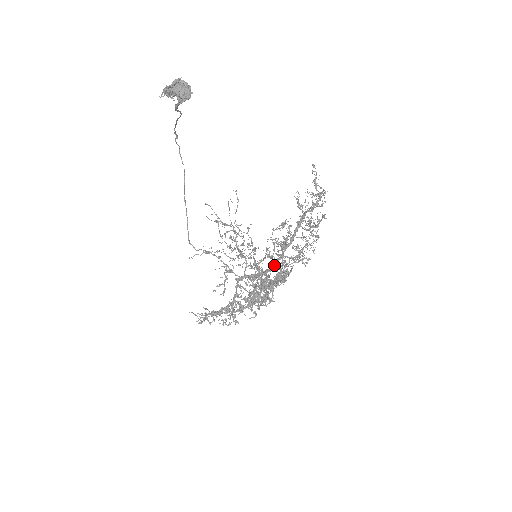
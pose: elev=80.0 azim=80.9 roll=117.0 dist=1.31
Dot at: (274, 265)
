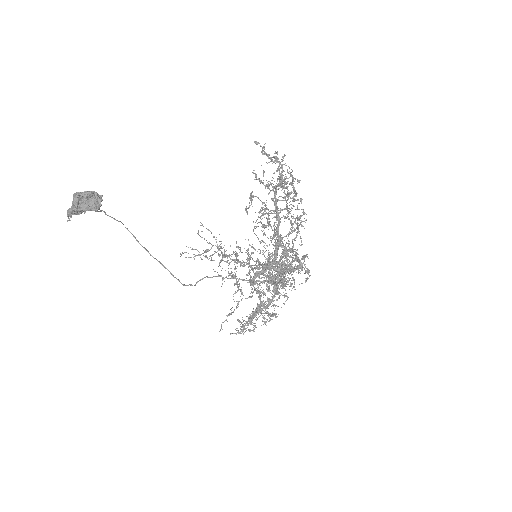
Dot at: (277, 250)
